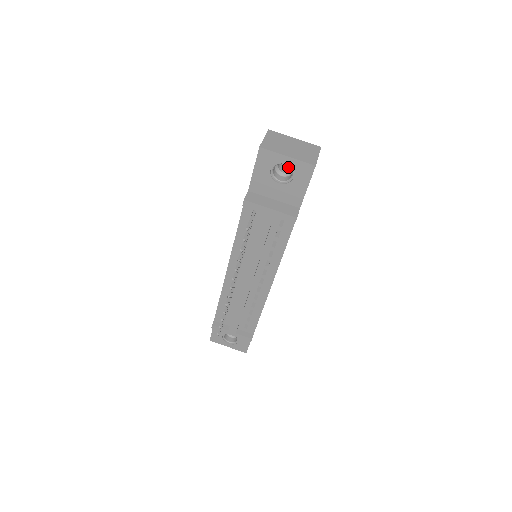
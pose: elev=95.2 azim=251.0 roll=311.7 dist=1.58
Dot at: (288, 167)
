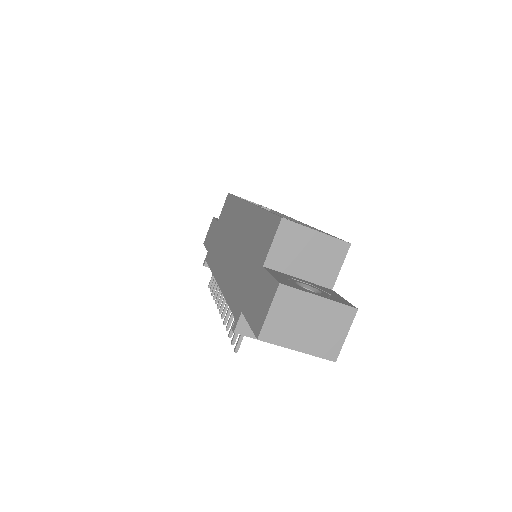
Dot at: occluded
